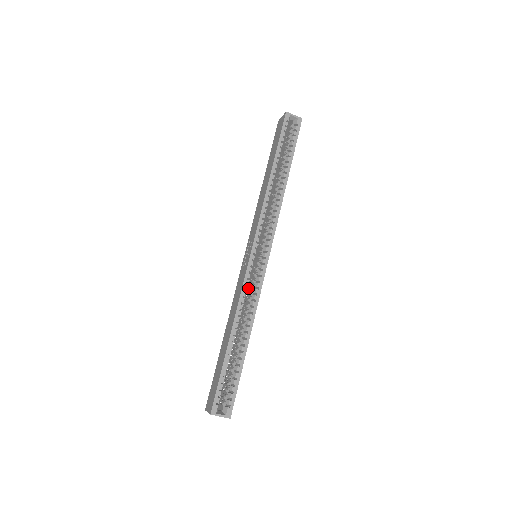
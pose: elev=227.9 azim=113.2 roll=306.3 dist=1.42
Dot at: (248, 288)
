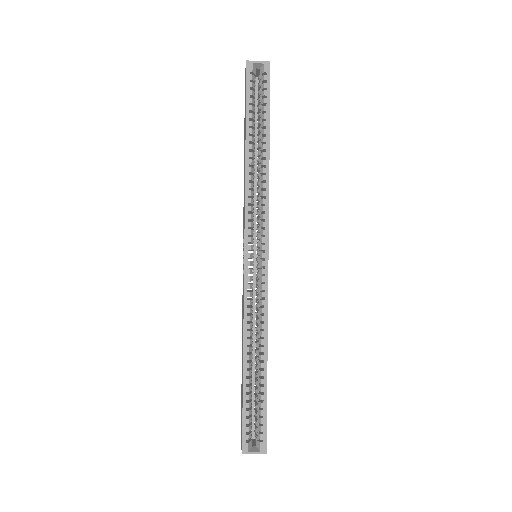
Dot at: (252, 300)
